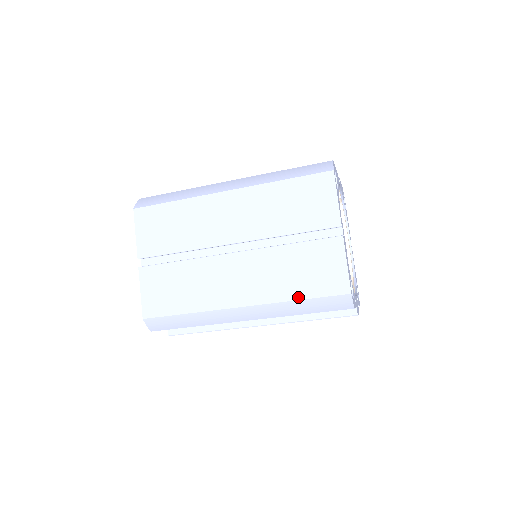
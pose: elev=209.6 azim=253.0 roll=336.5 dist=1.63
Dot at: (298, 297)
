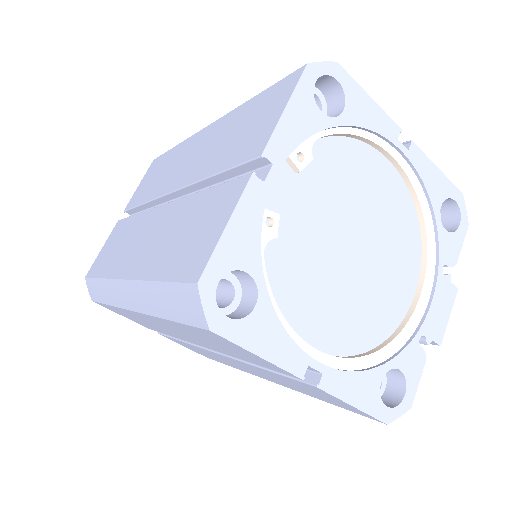
Dot at: occluded
